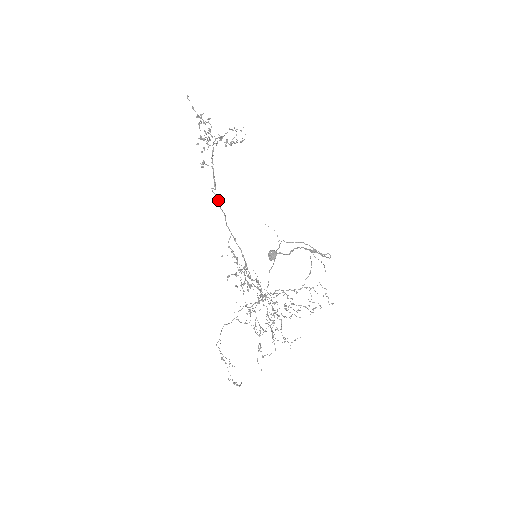
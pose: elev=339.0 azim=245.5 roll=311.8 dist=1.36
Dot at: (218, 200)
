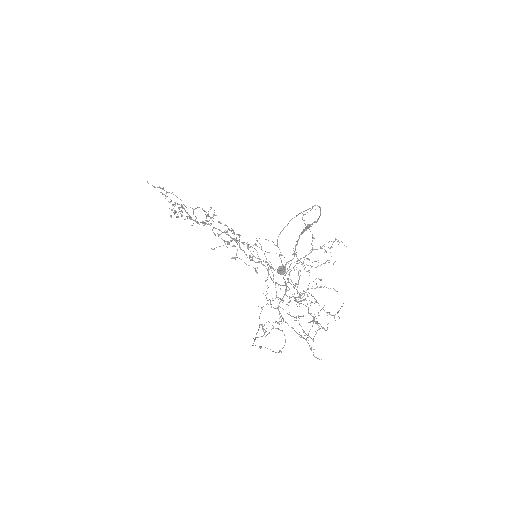
Dot at: (196, 222)
